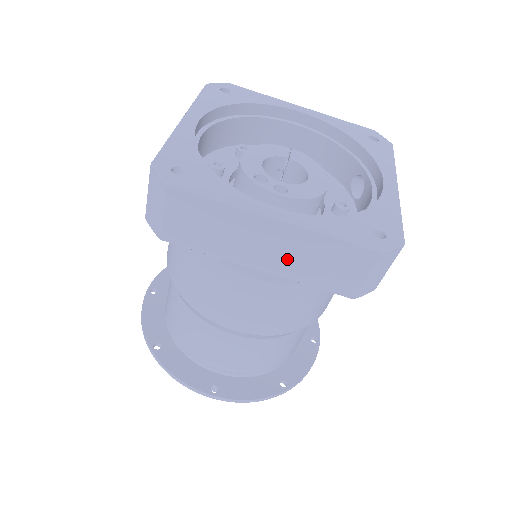
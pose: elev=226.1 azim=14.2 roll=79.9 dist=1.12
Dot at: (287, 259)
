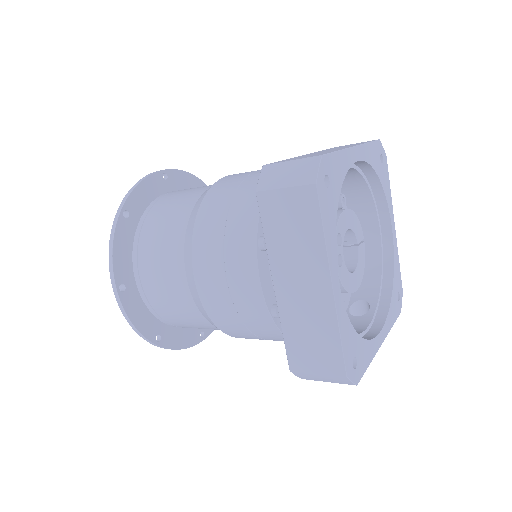
Dot at: (298, 306)
